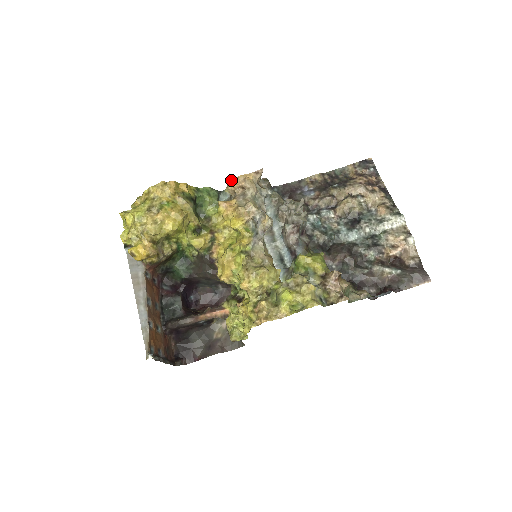
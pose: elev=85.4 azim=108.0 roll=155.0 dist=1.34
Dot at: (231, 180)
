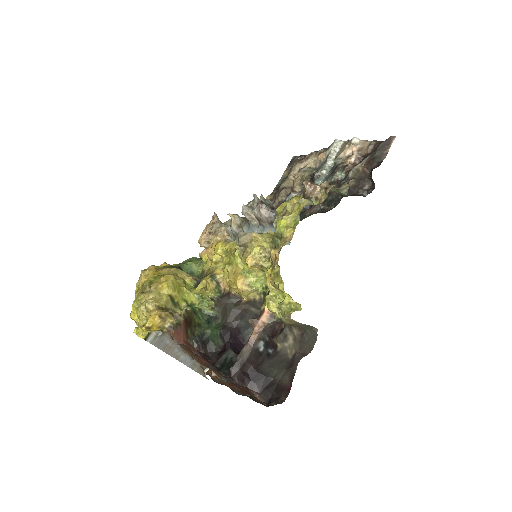
Dot at: (199, 239)
